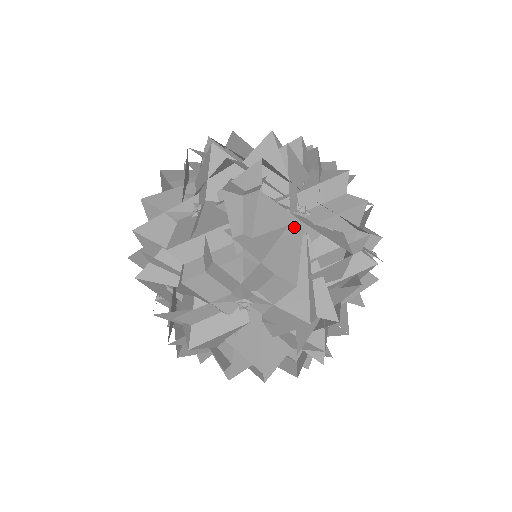
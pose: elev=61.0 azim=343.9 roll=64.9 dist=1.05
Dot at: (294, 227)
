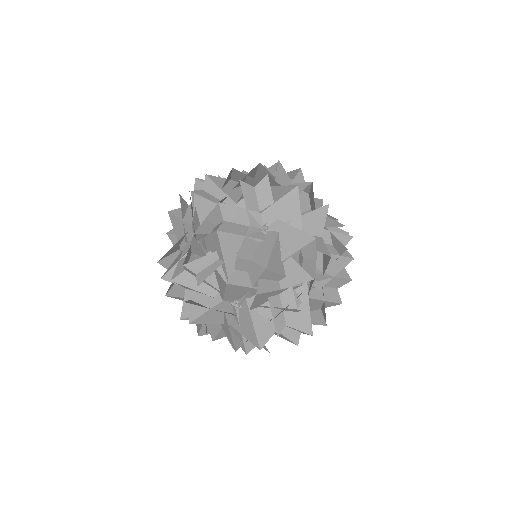
Dot at: occluded
